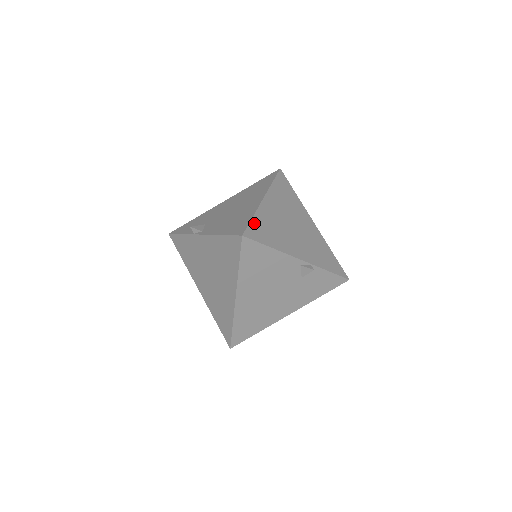
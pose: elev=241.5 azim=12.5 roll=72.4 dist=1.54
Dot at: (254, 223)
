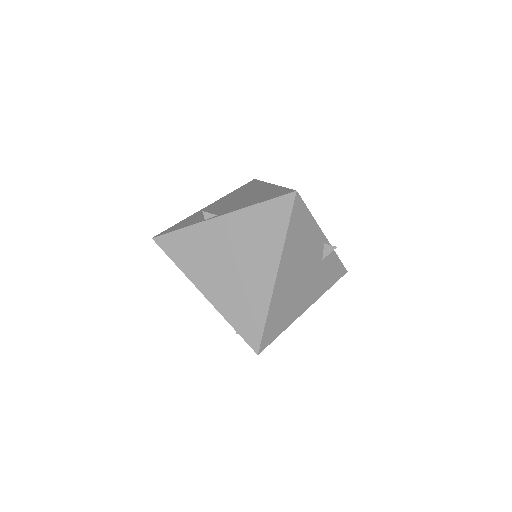
Dot at: occluded
